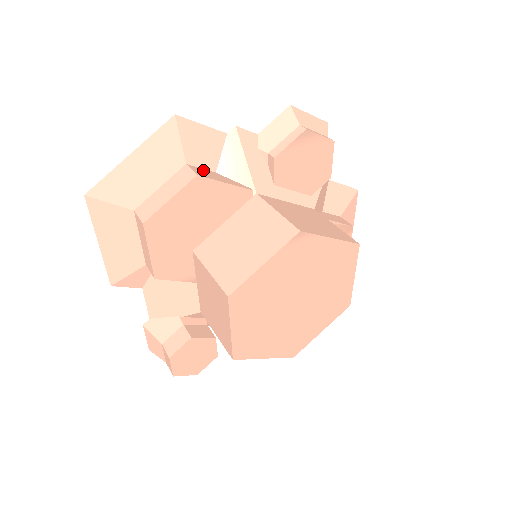
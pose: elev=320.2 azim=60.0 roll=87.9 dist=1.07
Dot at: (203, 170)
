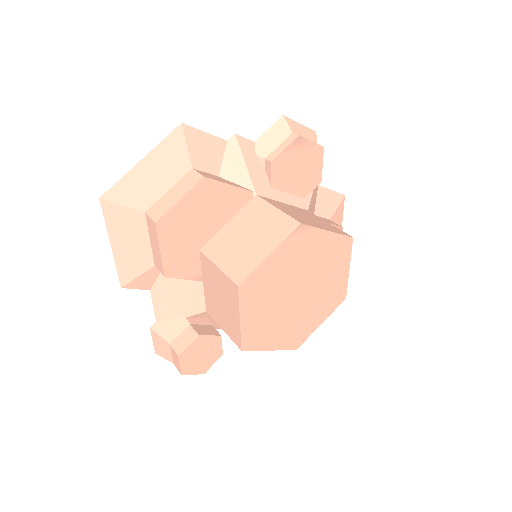
Dot at: (208, 174)
